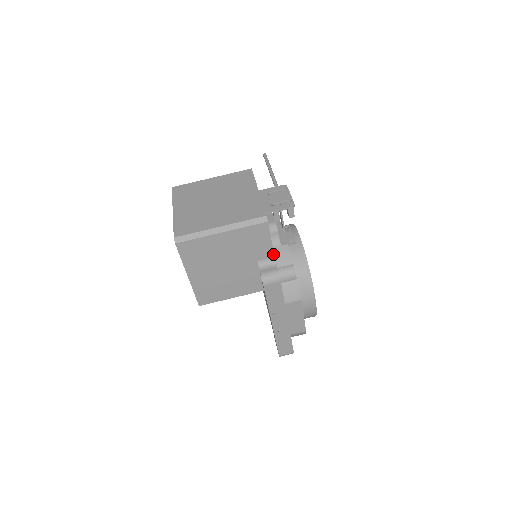
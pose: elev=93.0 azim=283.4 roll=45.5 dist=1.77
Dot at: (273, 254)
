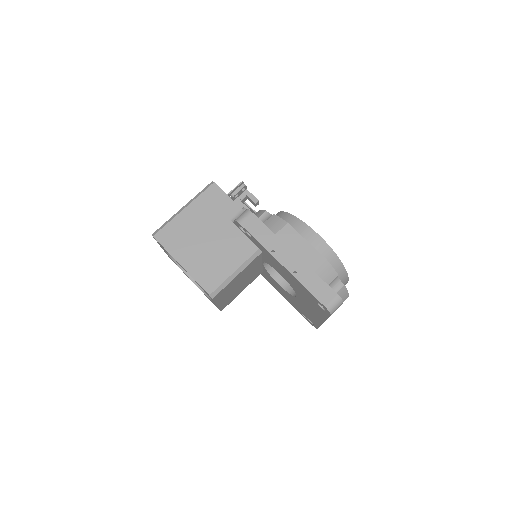
Dot at: (240, 208)
